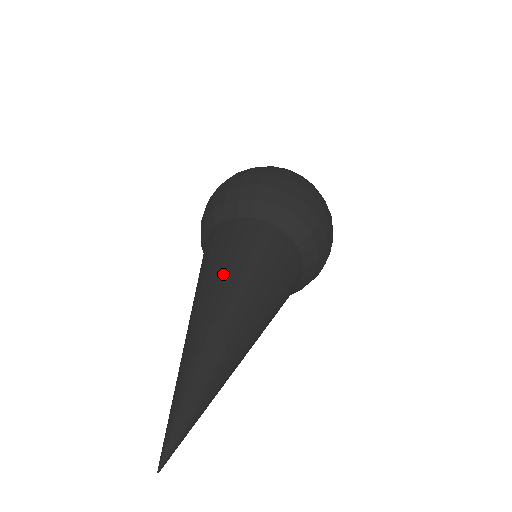
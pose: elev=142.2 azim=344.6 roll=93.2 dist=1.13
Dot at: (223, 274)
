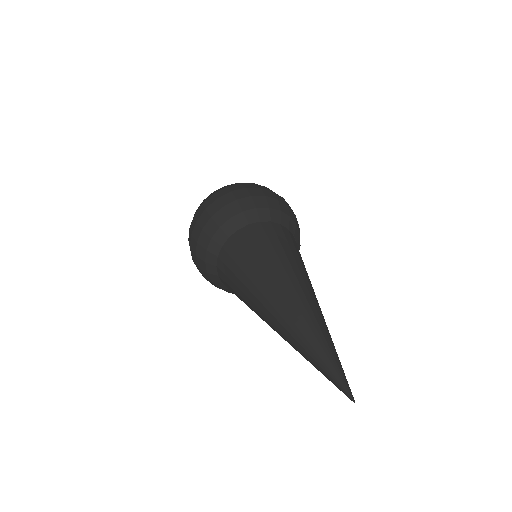
Dot at: (285, 264)
